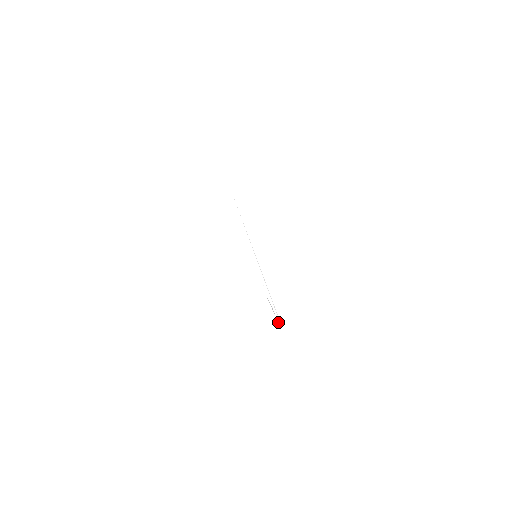
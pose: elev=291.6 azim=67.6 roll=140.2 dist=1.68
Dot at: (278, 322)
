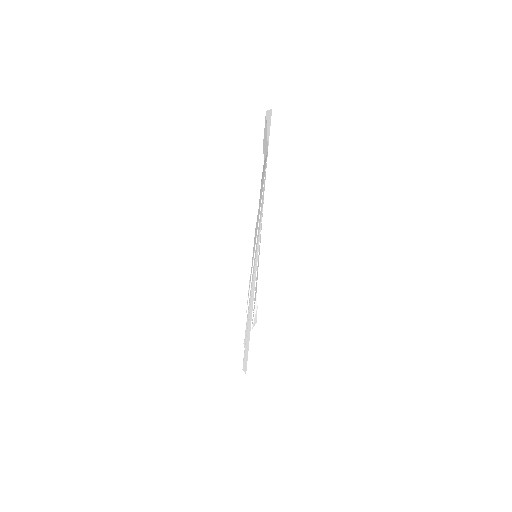
Dot at: (252, 324)
